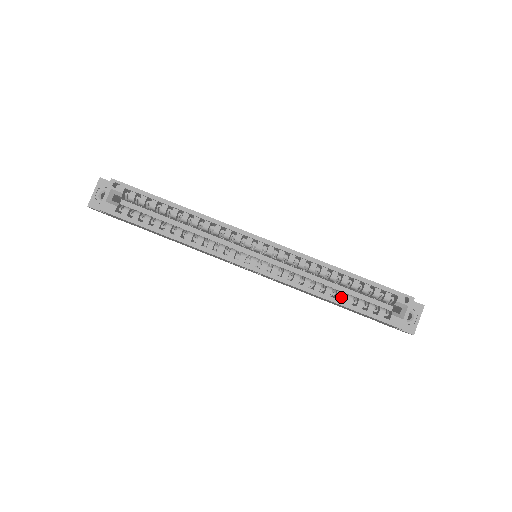
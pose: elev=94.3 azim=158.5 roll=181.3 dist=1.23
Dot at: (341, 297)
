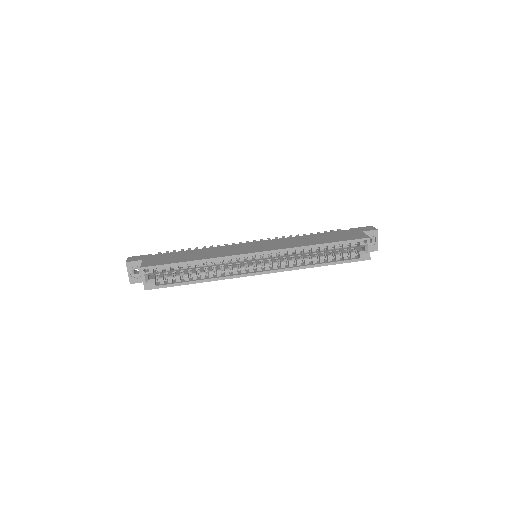
Dot at: occluded
